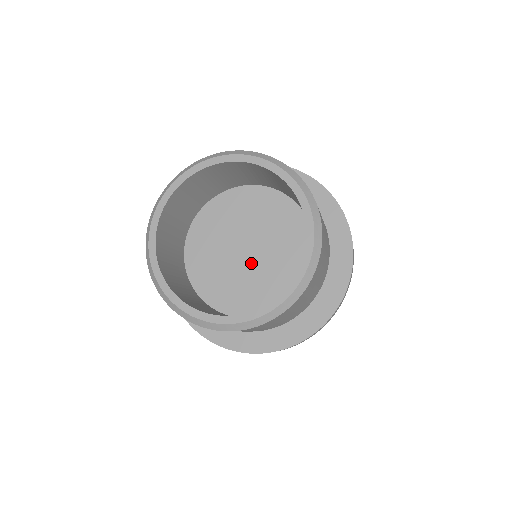
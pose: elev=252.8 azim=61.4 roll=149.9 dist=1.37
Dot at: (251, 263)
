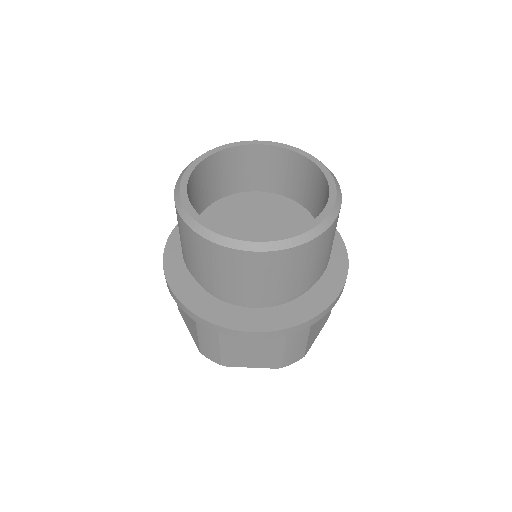
Dot at: occluded
